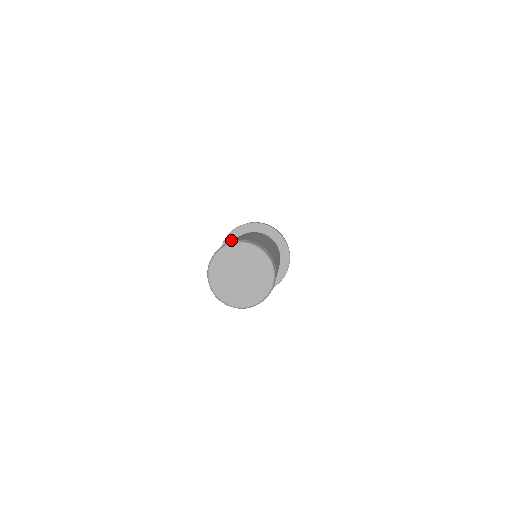
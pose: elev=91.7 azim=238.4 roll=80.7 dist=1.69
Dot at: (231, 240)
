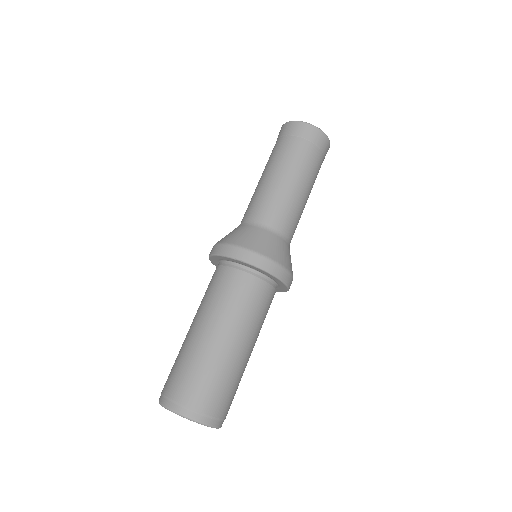
Dot at: (220, 259)
